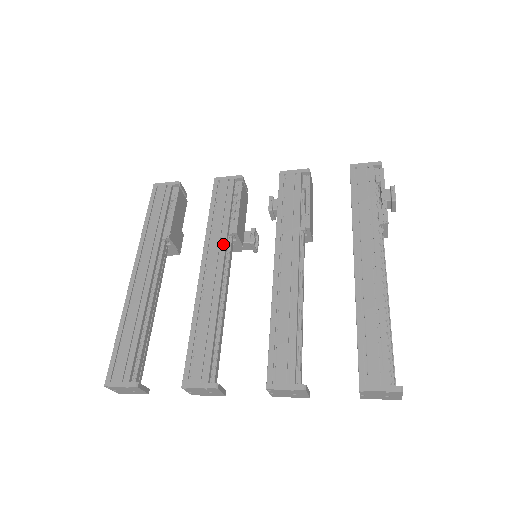
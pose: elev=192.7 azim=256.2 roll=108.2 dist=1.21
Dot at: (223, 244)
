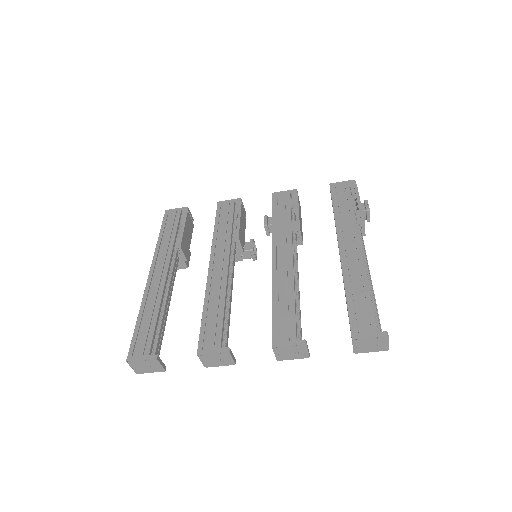
Dot at: (228, 247)
